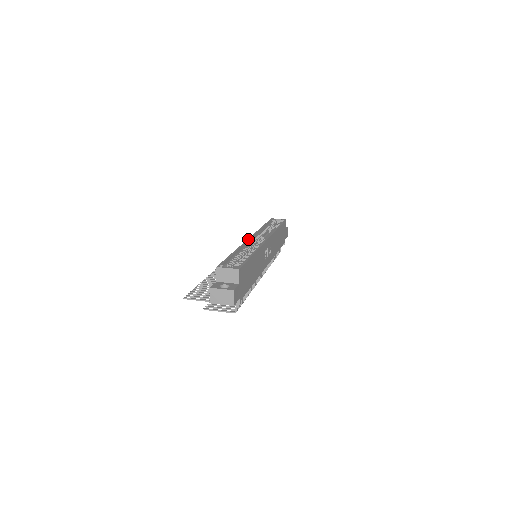
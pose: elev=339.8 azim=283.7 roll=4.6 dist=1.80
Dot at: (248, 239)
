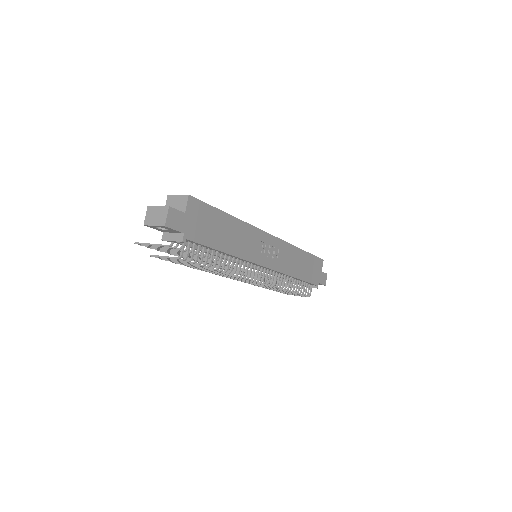
Dot at: occluded
